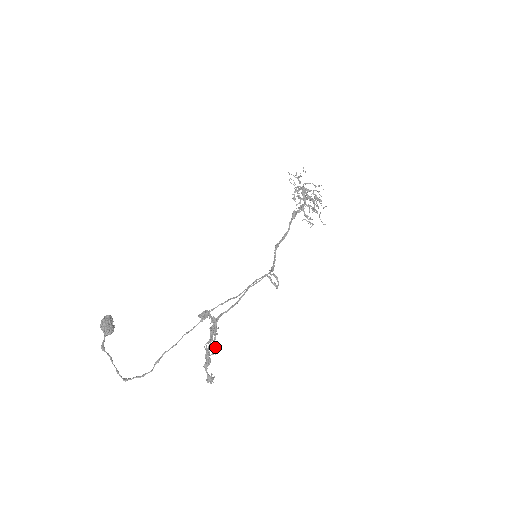
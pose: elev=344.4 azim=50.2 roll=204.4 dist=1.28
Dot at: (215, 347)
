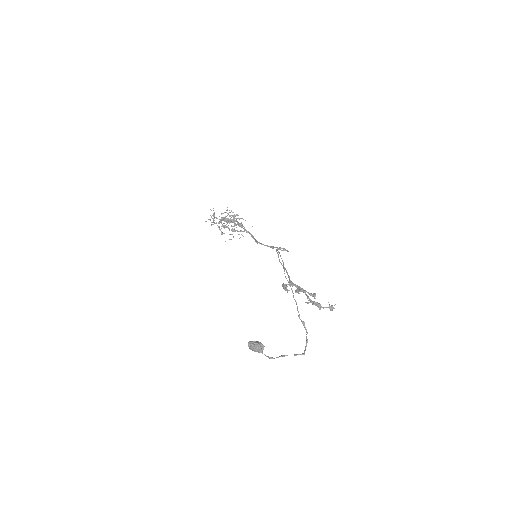
Dot at: (311, 293)
